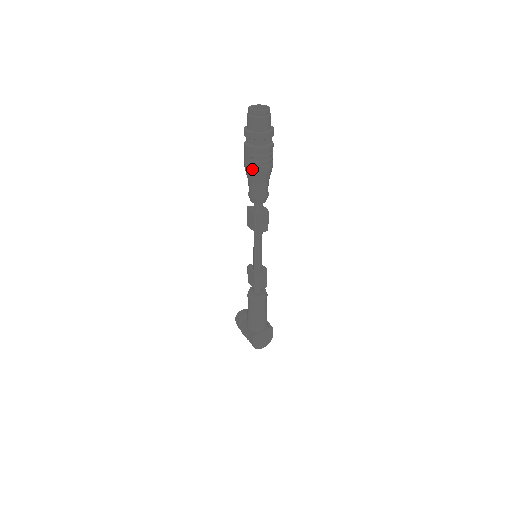
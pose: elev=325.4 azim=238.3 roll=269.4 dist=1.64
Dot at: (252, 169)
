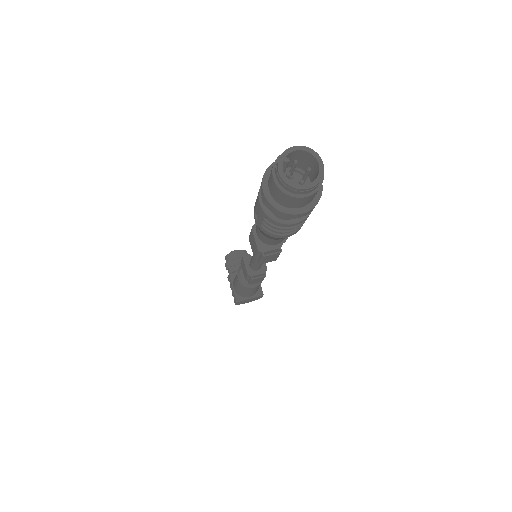
Dot at: (263, 229)
